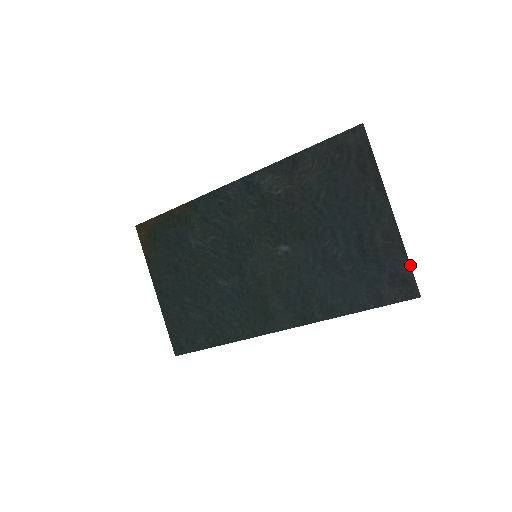
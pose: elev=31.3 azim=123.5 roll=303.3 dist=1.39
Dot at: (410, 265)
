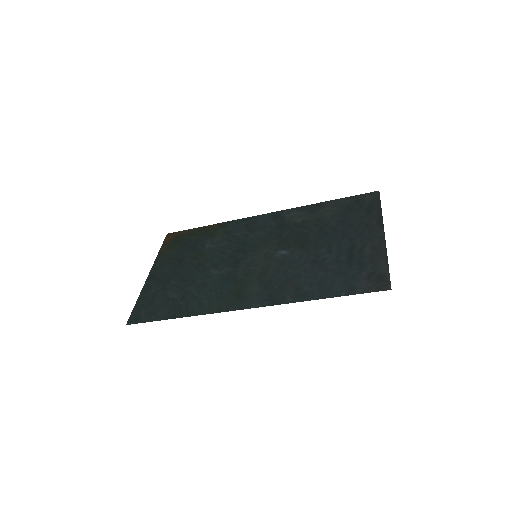
Dot at: (388, 267)
